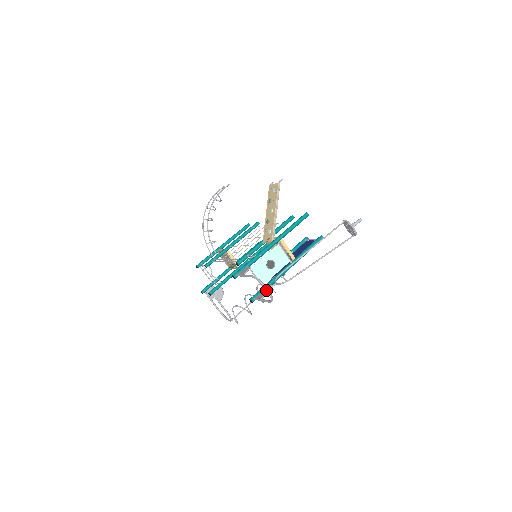
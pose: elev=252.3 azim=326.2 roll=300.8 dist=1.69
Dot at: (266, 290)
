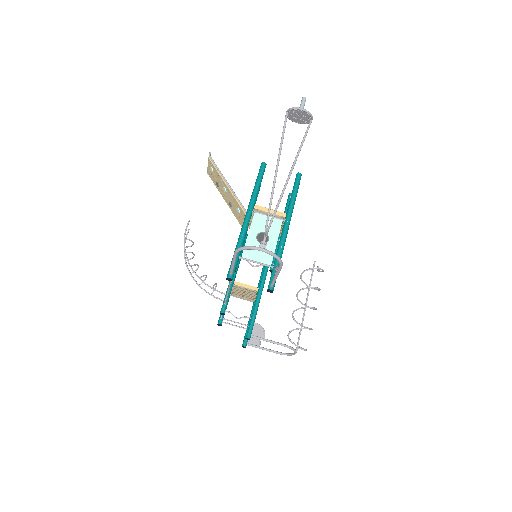
Dot at: occluded
